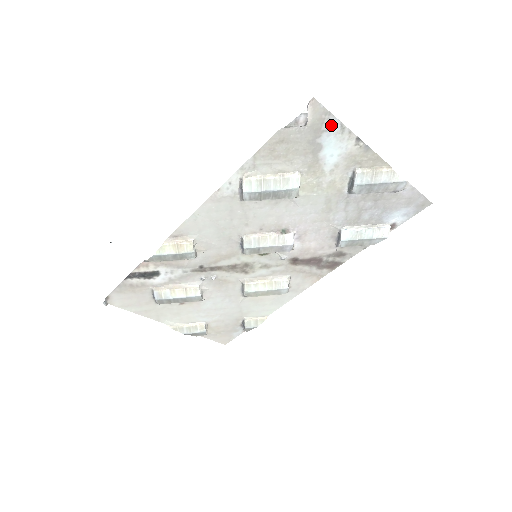
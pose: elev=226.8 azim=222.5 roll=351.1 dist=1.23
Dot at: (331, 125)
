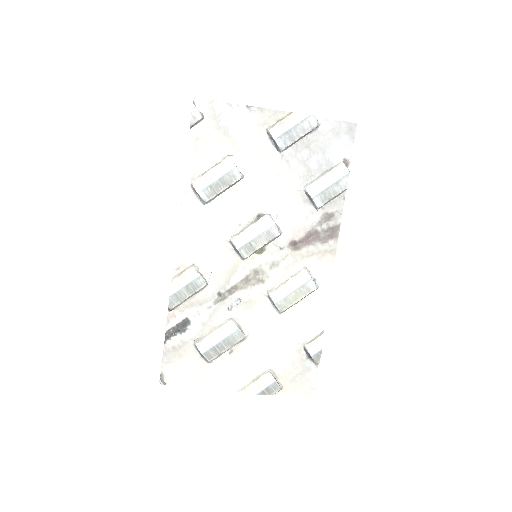
Dot at: (221, 108)
